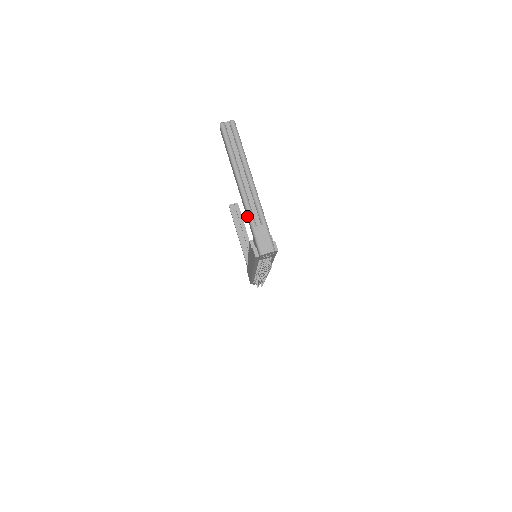
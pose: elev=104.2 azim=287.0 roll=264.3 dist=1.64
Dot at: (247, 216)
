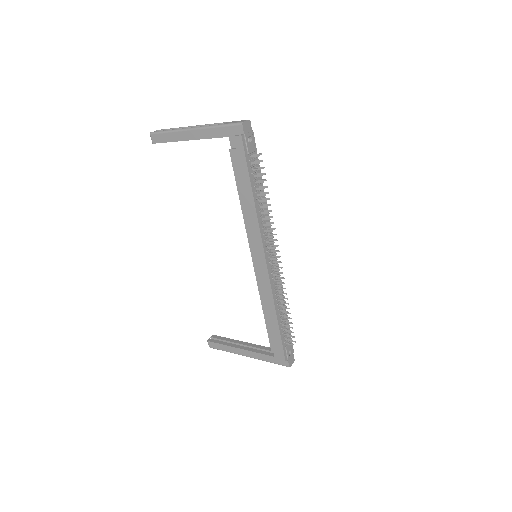
Dot at: (212, 130)
